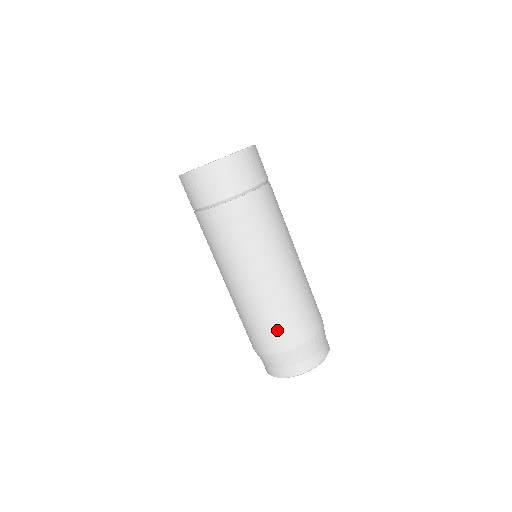
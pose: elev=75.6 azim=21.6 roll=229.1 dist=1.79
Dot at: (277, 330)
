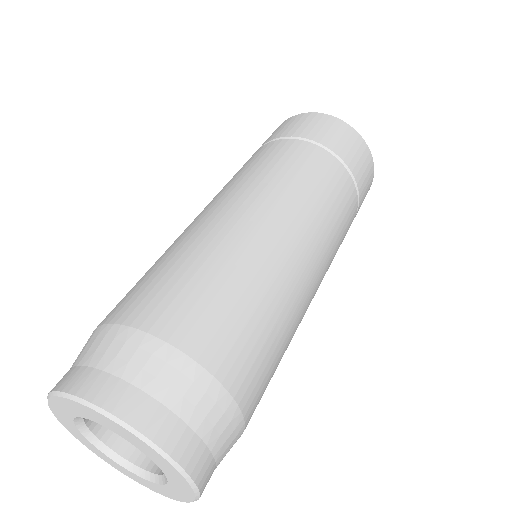
Dot at: (232, 320)
